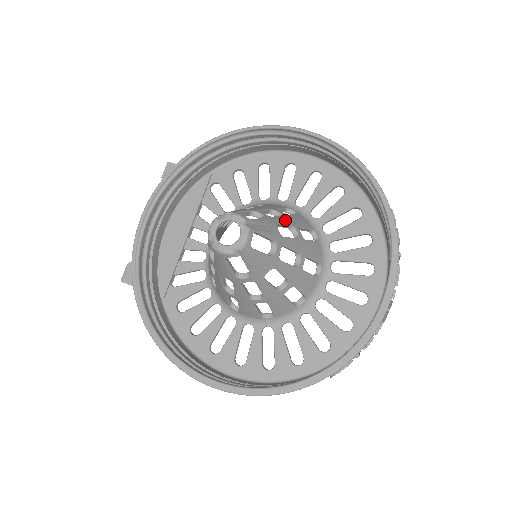
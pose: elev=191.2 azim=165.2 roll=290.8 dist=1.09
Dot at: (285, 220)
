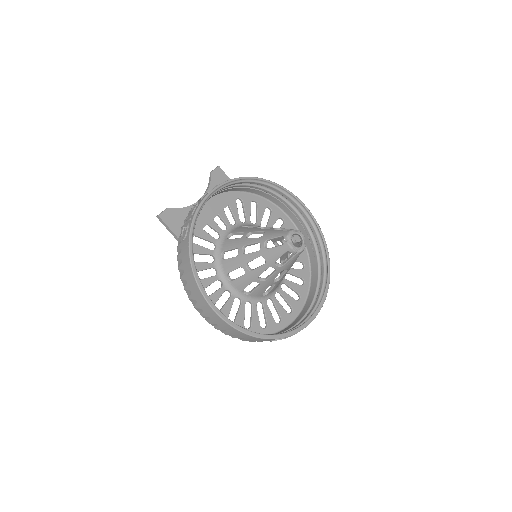
Dot at: occluded
